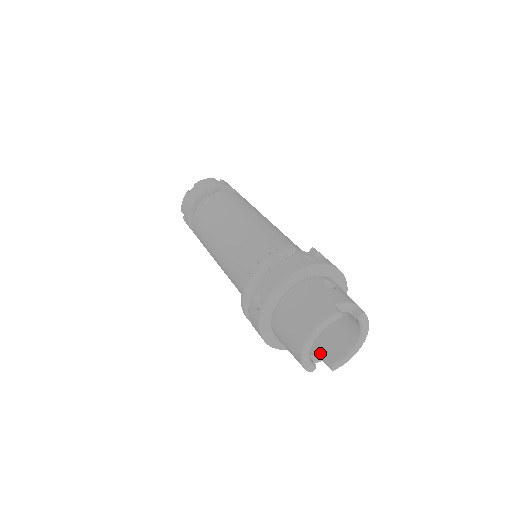
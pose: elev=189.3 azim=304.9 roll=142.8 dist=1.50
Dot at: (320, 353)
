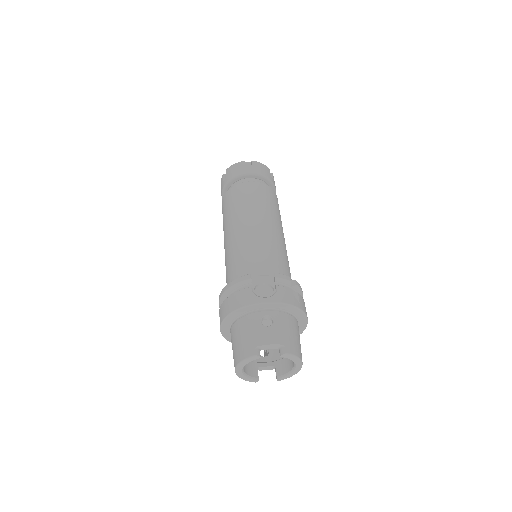
Dot at: (272, 364)
